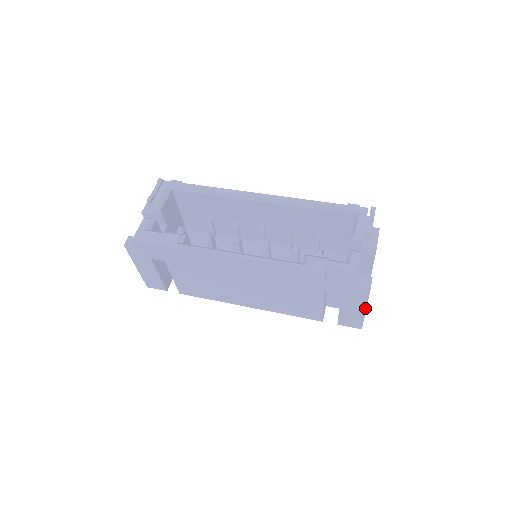
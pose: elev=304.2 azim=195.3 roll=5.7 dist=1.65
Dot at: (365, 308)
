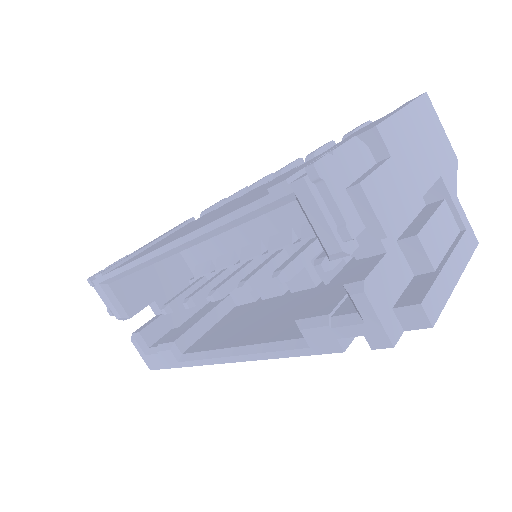
Dot at: (454, 284)
